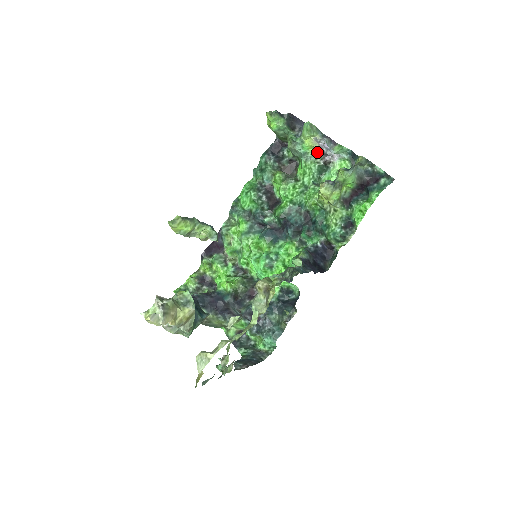
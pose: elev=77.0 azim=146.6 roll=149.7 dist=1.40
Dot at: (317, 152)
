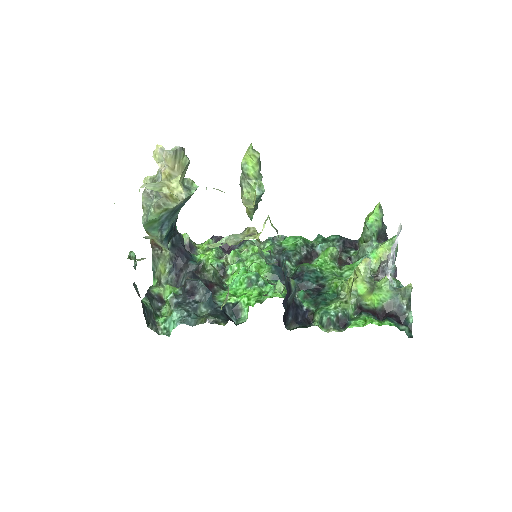
Dot at: (377, 267)
